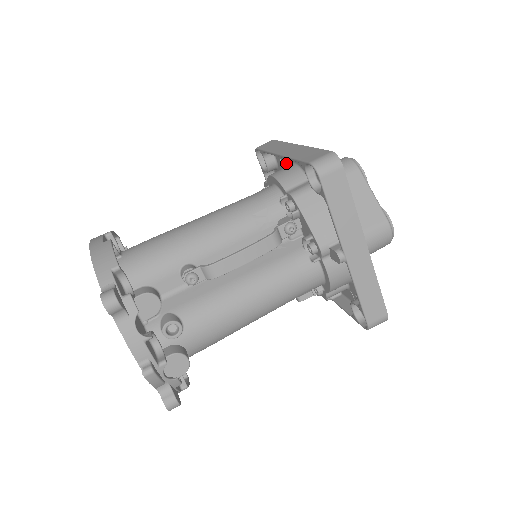
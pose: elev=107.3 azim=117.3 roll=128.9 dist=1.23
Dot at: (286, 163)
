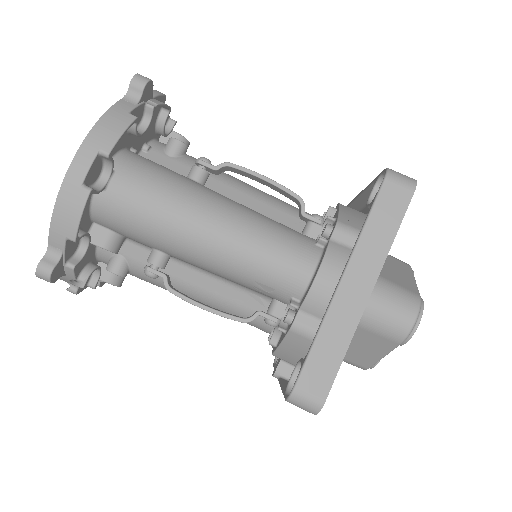
Dot at: occluded
